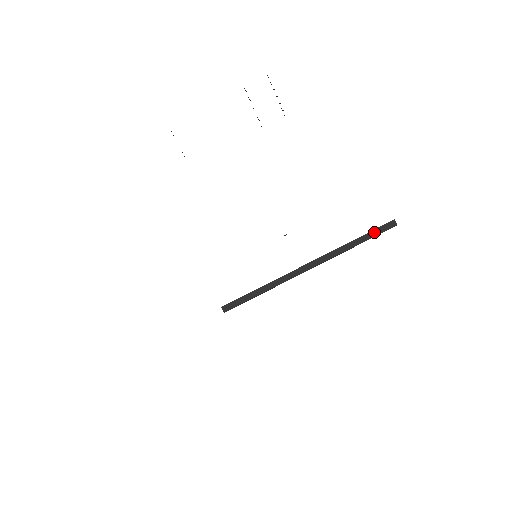
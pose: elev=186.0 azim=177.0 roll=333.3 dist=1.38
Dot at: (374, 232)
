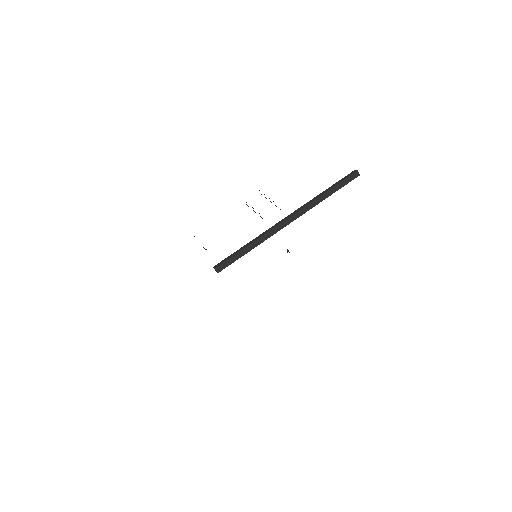
Dot at: (339, 181)
